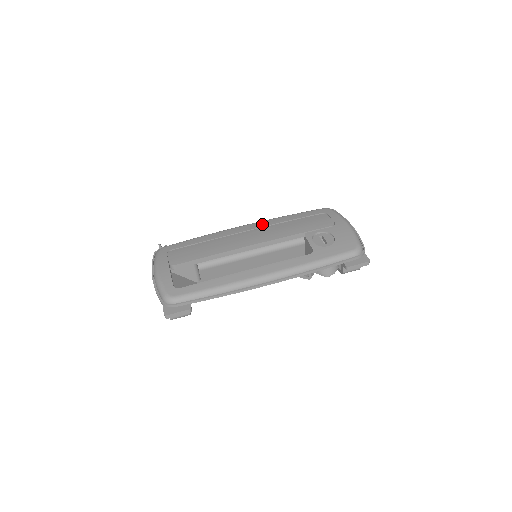
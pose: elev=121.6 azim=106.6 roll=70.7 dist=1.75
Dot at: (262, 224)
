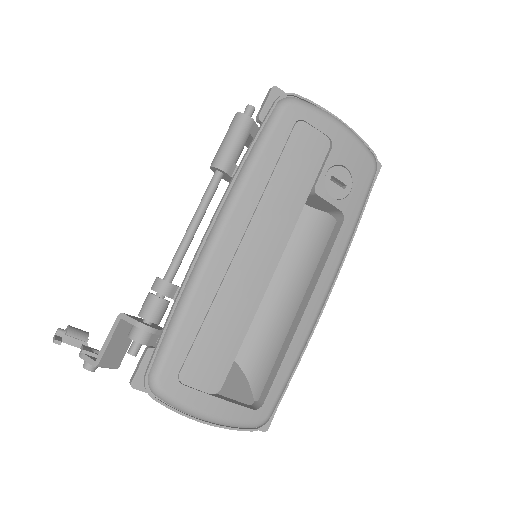
Dot at: (244, 214)
